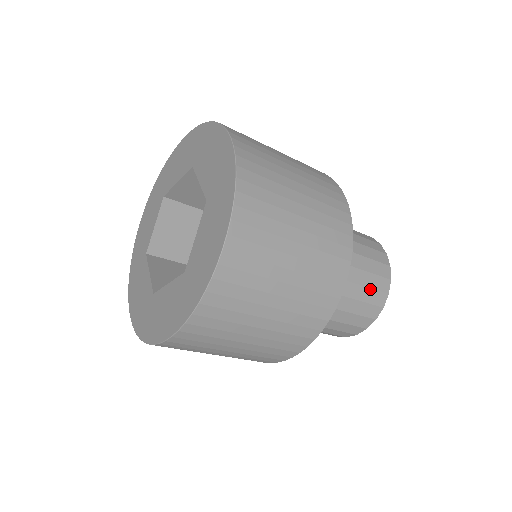
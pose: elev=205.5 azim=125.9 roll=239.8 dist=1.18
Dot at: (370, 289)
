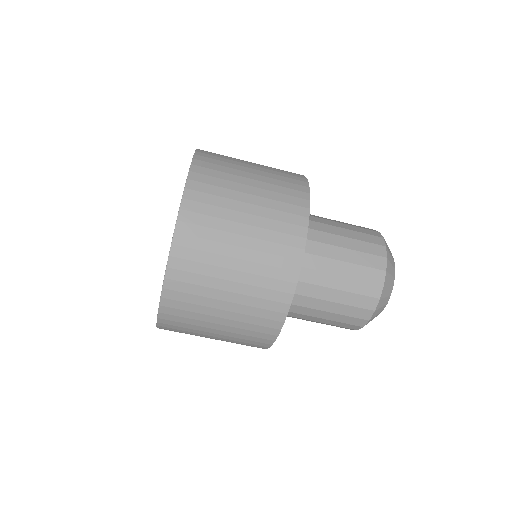
Dot at: (360, 233)
